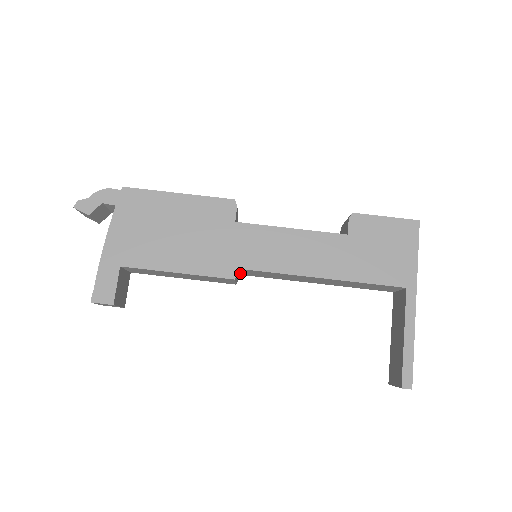
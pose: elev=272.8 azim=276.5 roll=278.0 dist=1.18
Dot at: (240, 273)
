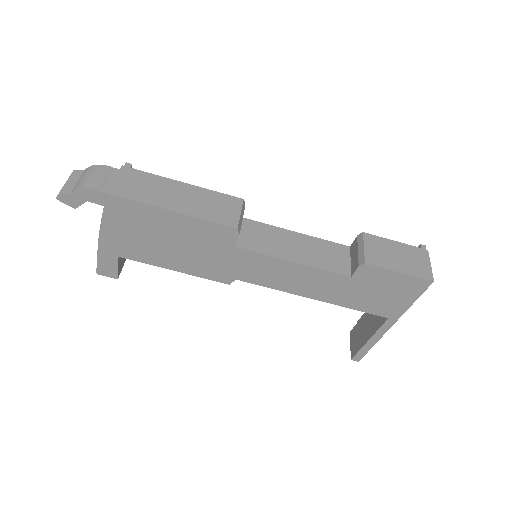
Dot at: occluded
